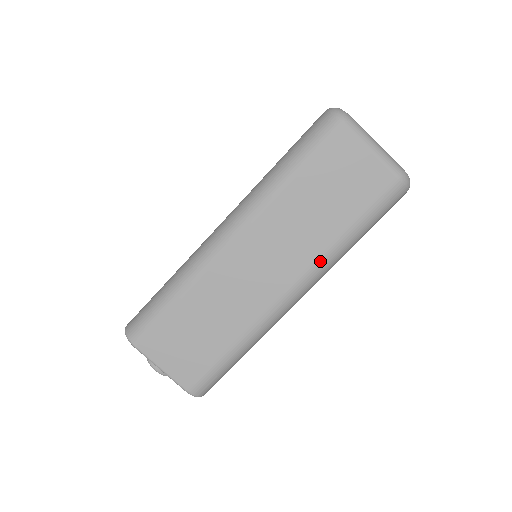
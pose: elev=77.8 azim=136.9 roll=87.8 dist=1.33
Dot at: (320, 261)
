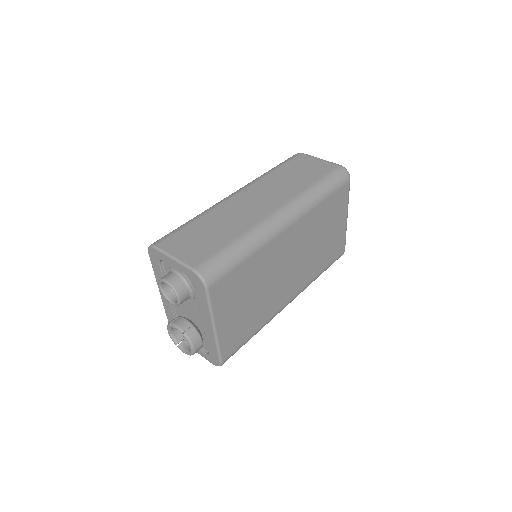
Dot at: (298, 197)
